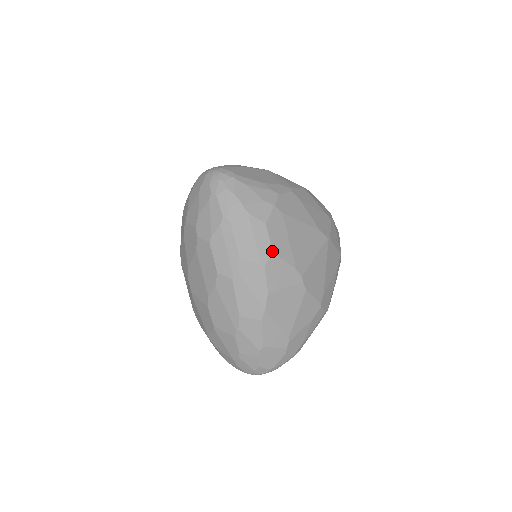
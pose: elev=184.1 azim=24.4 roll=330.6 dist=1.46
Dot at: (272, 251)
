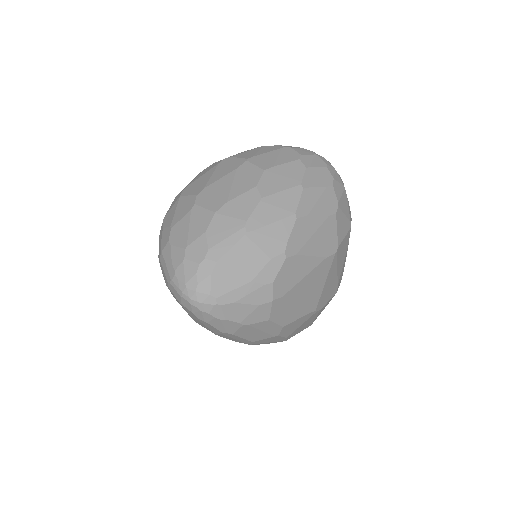
Dot at: (282, 327)
